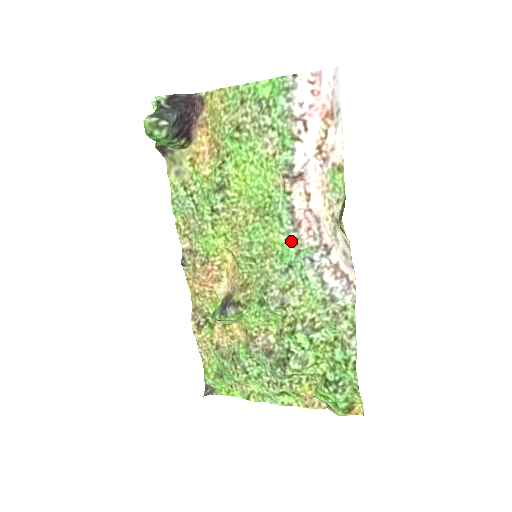
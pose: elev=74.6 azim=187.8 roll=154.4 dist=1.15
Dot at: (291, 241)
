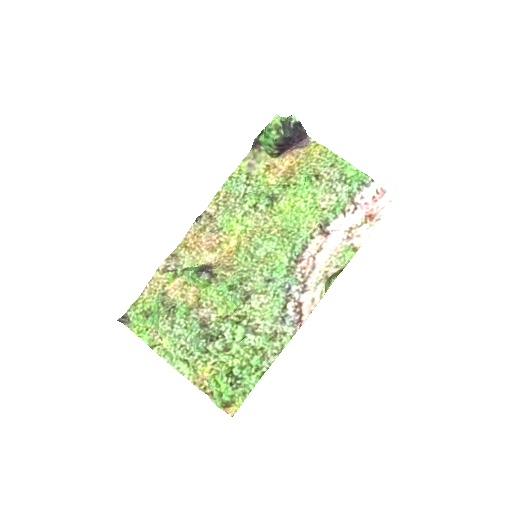
Dot at: (288, 265)
